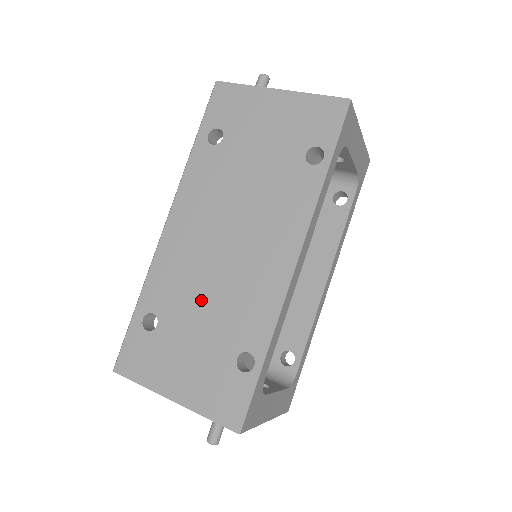
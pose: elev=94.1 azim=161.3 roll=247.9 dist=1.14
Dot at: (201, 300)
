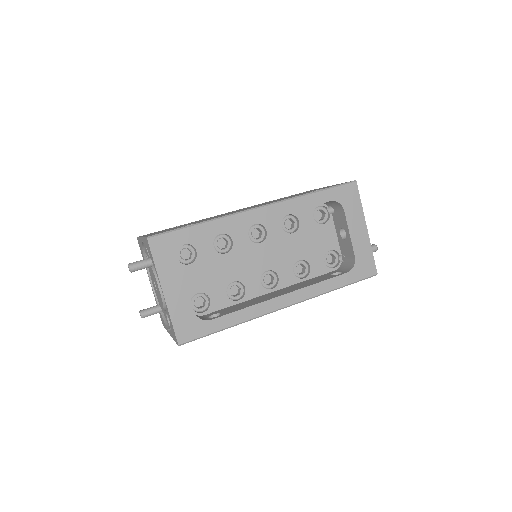
Dot at: occluded
